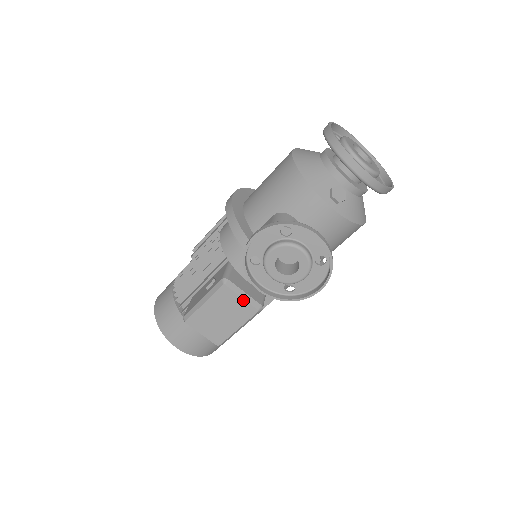
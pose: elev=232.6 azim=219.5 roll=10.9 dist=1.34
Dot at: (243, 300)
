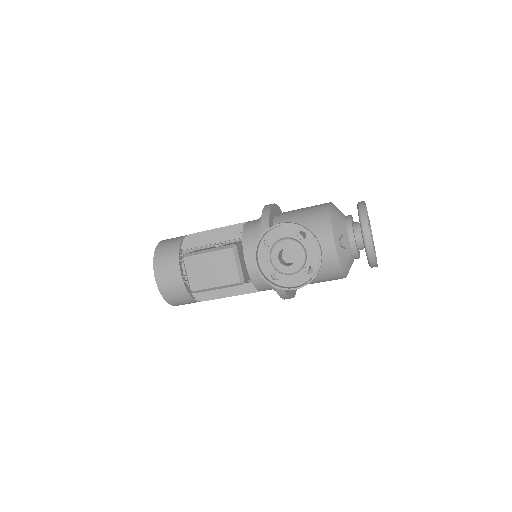
Dot at: (236, 267)
